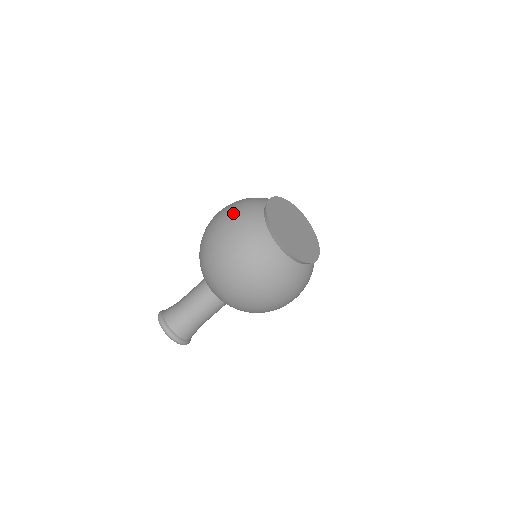
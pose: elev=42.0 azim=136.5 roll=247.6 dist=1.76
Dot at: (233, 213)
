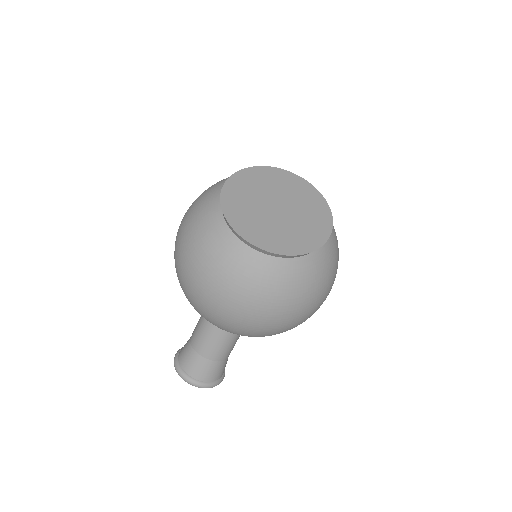
Dot at: (188, 213)
